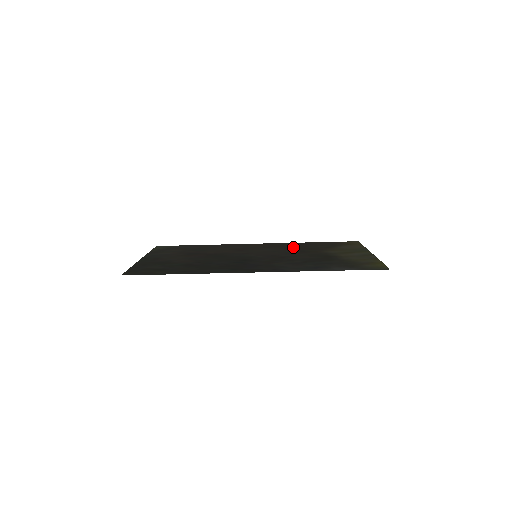
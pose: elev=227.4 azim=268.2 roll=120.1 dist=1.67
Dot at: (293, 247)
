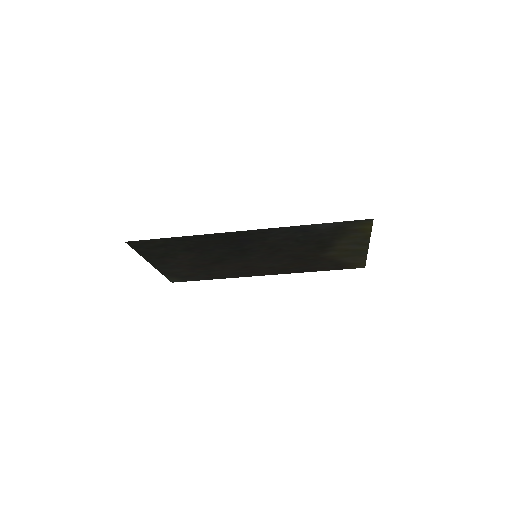
Dot at: (297, 265)
